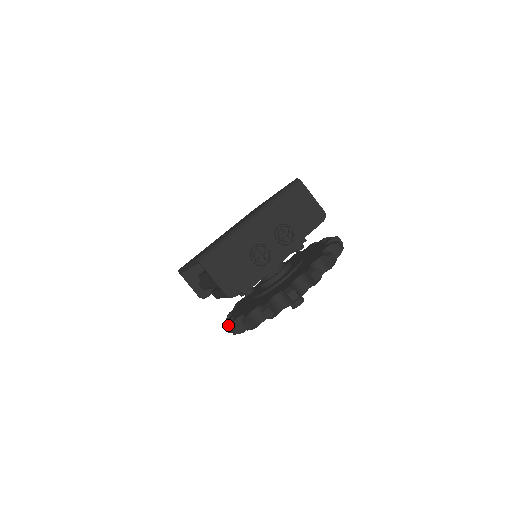
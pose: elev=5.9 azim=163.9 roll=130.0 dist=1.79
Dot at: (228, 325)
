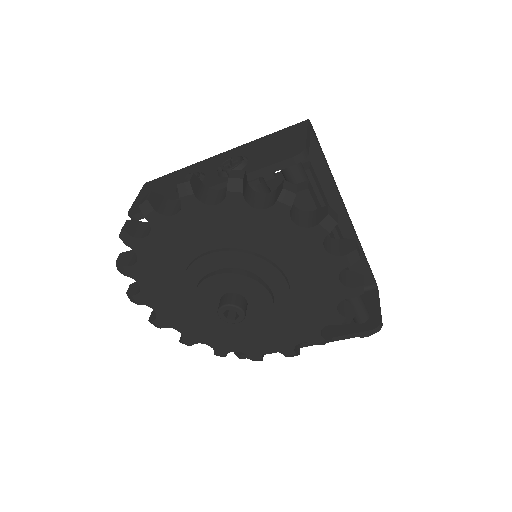
Dot at: occluded
